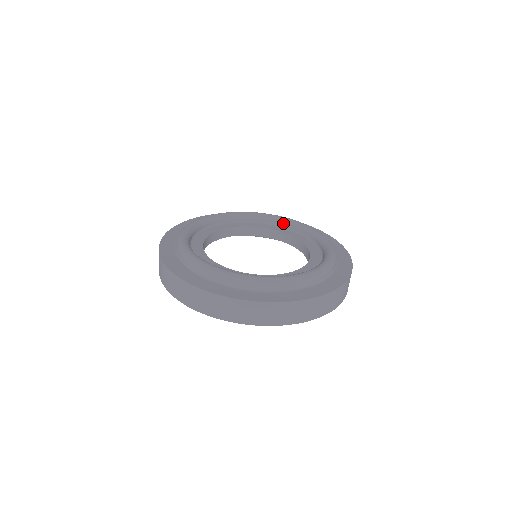
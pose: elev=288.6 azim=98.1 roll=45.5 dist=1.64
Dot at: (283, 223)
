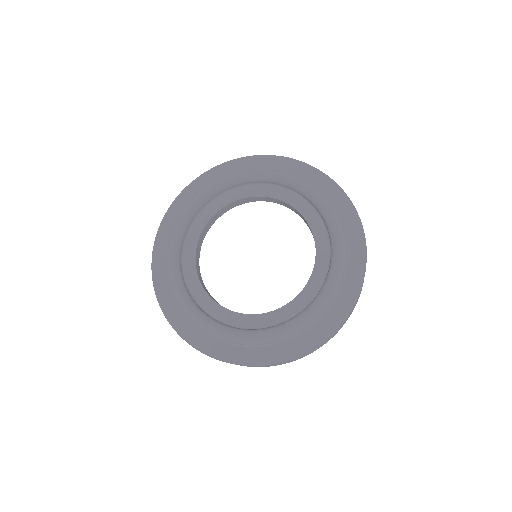
Dot at: (252, 181)
